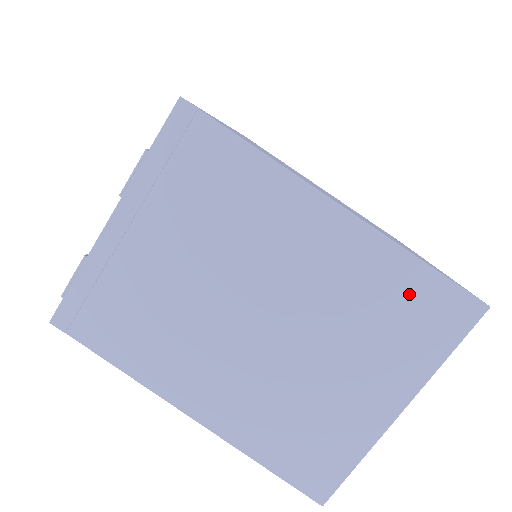
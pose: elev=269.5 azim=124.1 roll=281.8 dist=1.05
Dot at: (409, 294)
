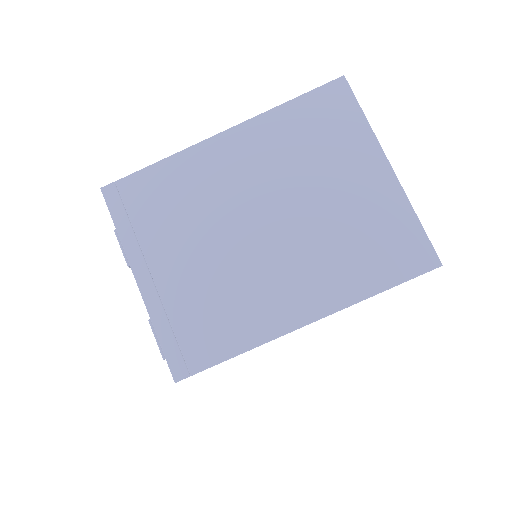
Dot at: (306, 119)
